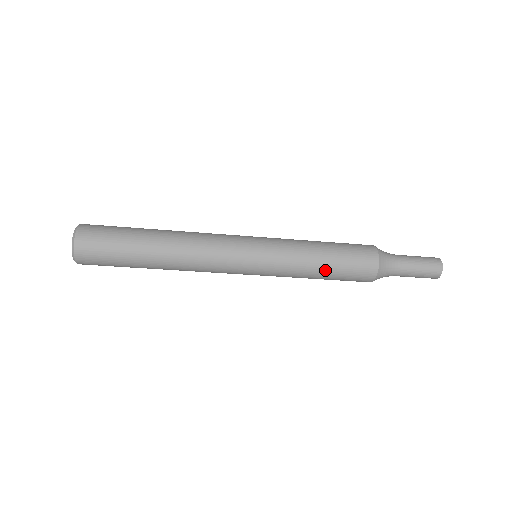
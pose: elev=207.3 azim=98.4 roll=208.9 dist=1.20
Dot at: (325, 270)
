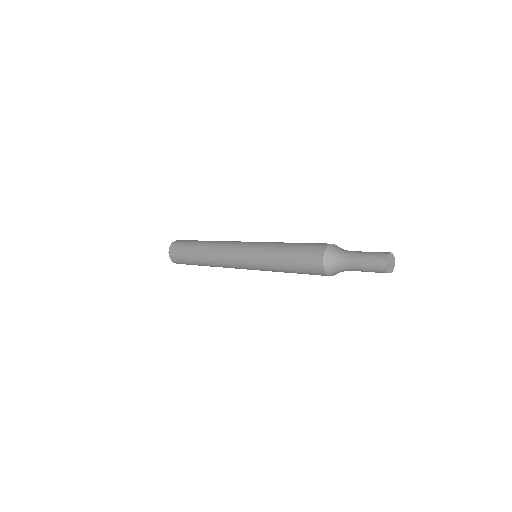
Dot at: (286, 261)
